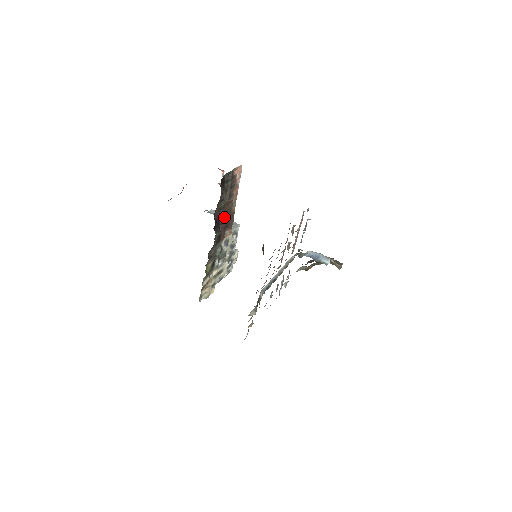
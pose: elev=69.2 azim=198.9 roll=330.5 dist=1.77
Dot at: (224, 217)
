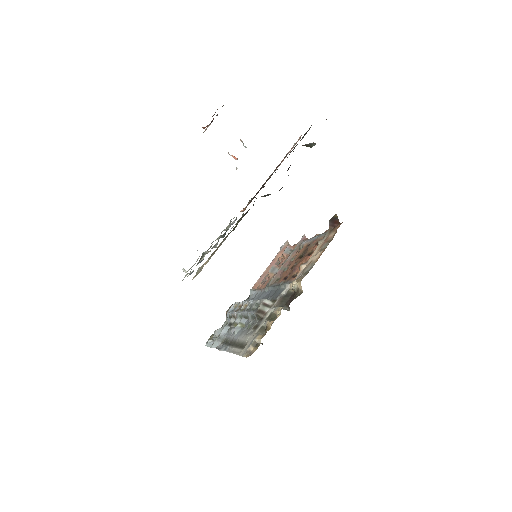
Dot at: occluded
